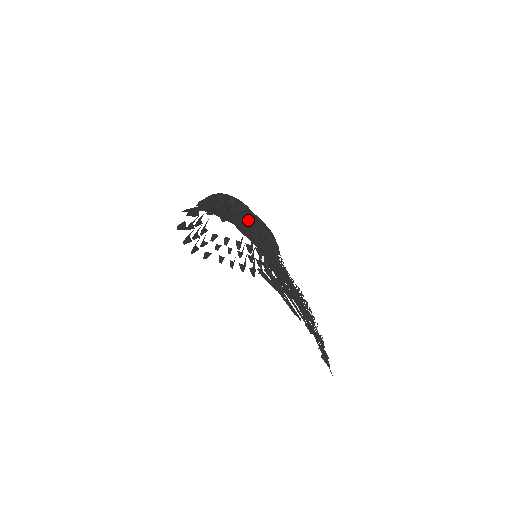
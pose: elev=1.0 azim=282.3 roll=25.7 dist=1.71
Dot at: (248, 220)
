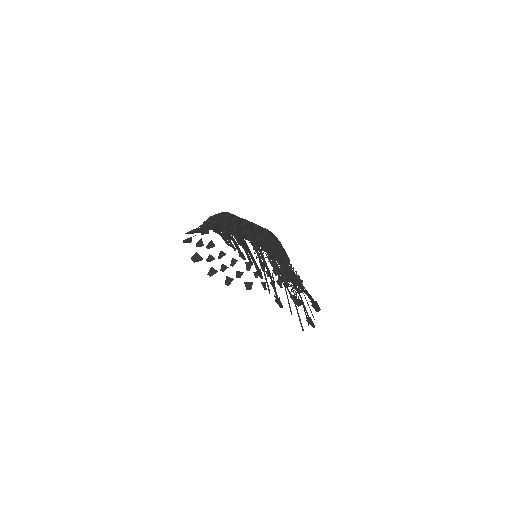
Dot at: (230, 223)
